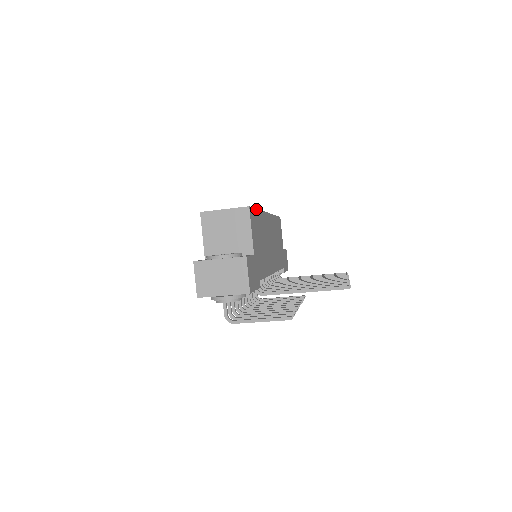
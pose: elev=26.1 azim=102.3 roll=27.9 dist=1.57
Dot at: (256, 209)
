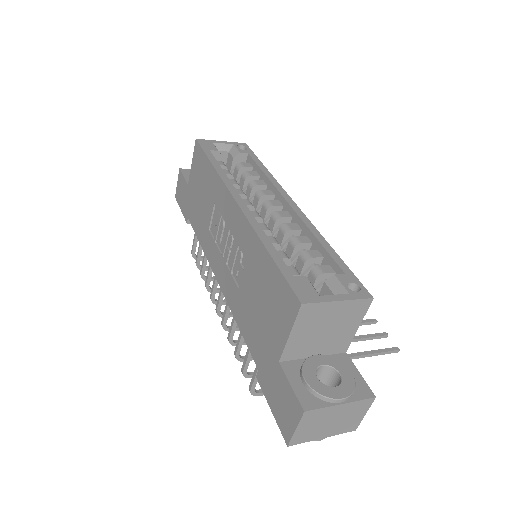
Dot at: (342, 261)
